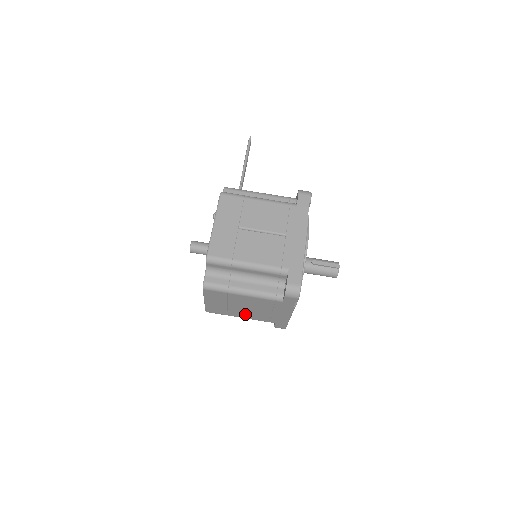
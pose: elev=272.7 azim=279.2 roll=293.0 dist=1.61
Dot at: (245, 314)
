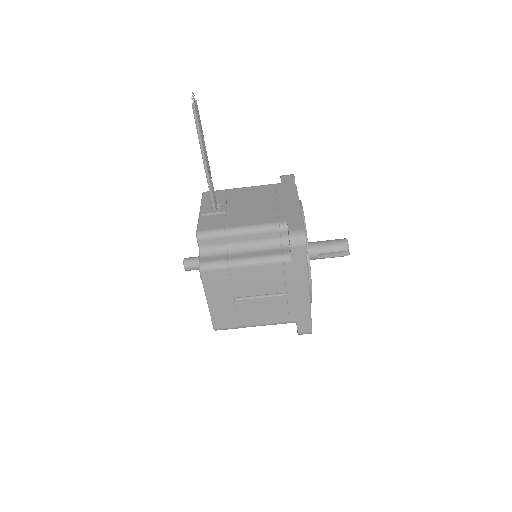
Dot at: occluded
